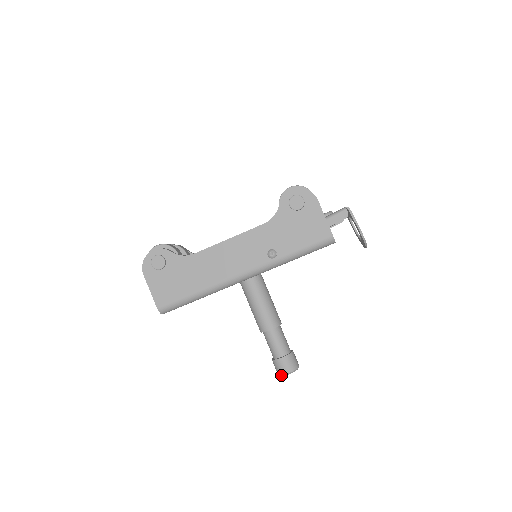
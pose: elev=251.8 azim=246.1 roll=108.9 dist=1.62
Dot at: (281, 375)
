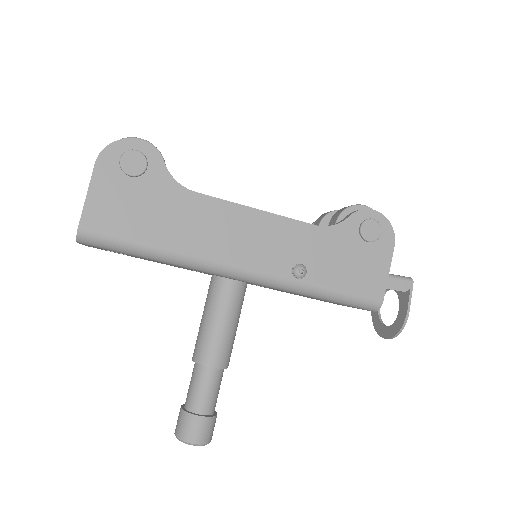
Dot at: (183, 440)
